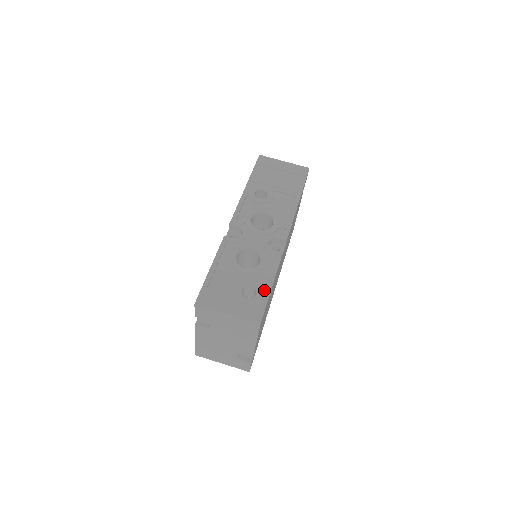
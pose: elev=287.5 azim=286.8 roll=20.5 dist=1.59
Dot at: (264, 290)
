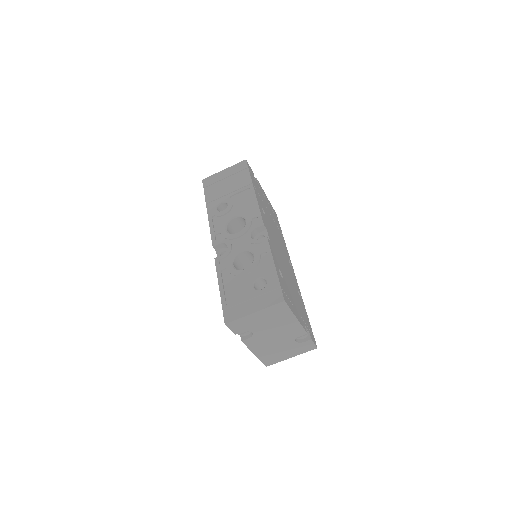
Dot at: (271, 274)
